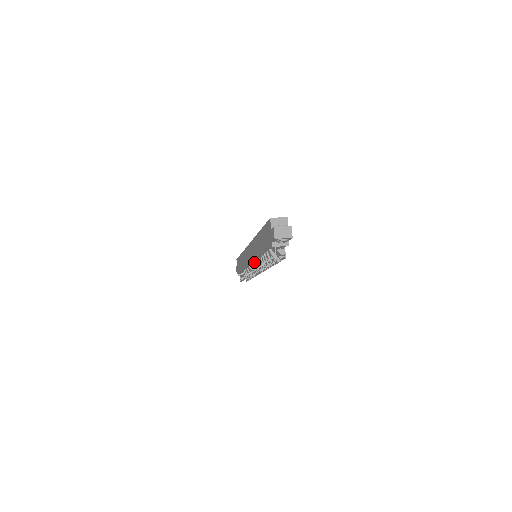
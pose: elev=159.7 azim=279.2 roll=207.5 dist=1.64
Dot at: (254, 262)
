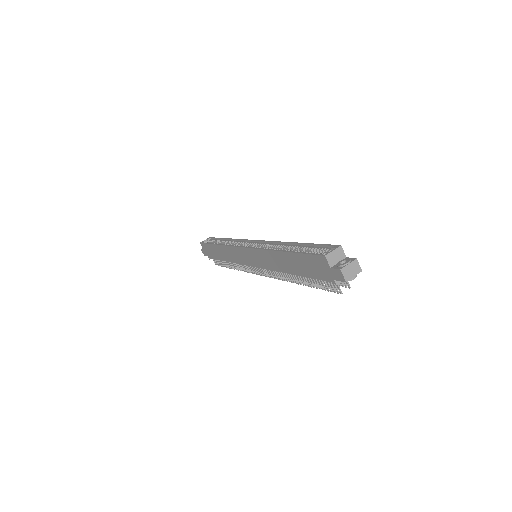
Dot at: occluded
